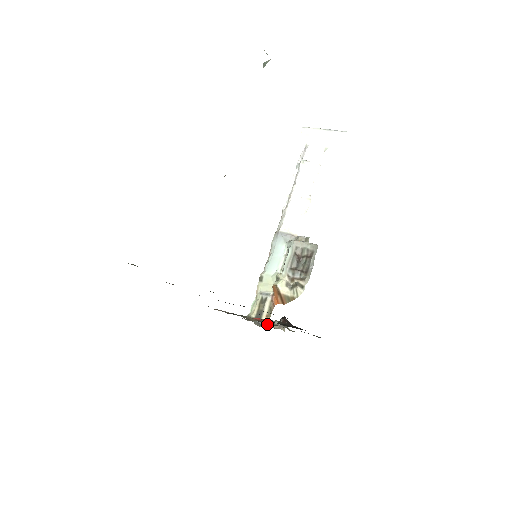
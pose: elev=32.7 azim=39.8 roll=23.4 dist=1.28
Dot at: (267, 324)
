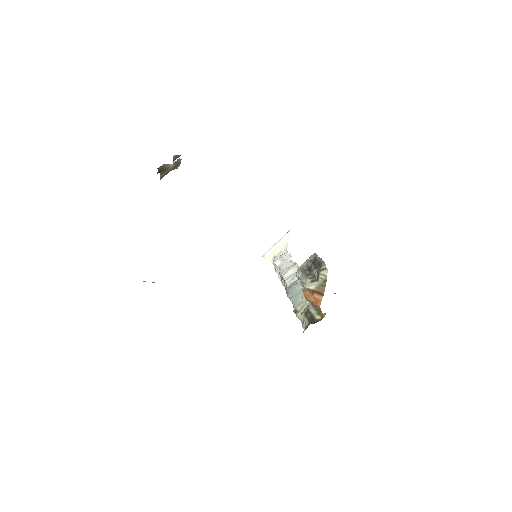
Dot at: occluded
